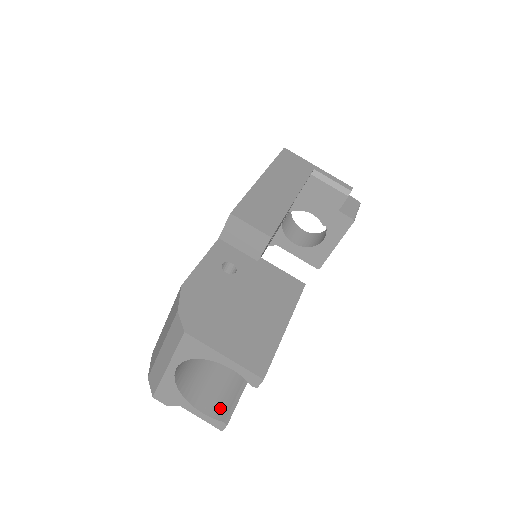
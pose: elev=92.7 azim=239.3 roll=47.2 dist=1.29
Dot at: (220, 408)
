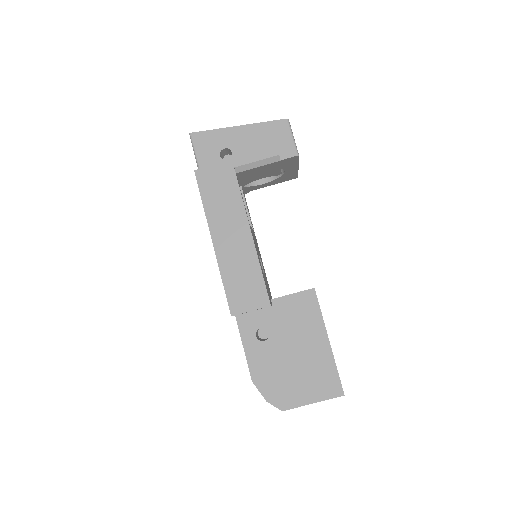
Dot at: occluded
